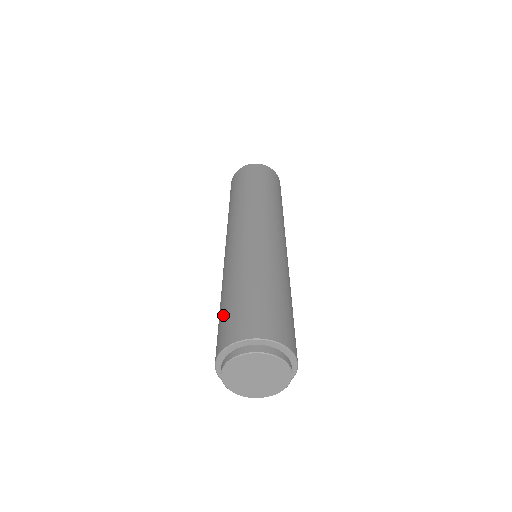
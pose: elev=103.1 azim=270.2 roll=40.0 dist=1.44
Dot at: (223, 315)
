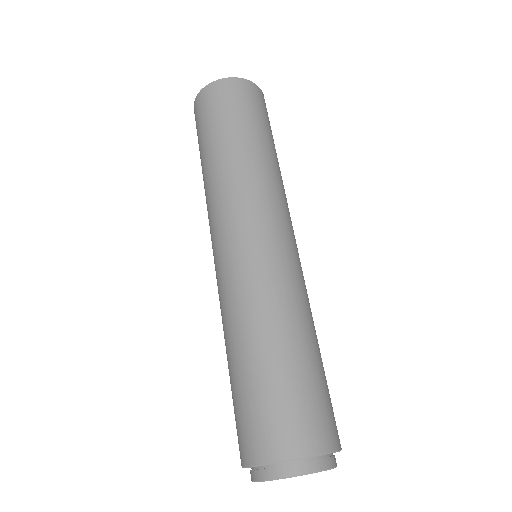
Dot at: (234, 402)
